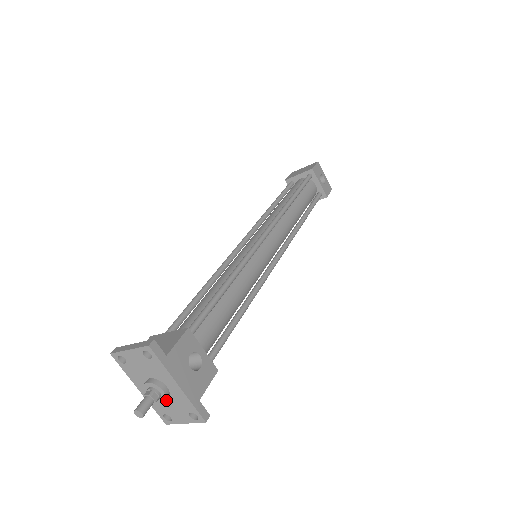
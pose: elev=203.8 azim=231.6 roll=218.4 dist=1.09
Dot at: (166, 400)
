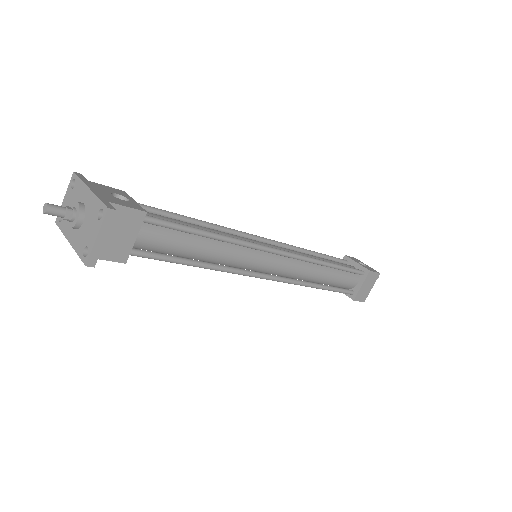
Dot at: (84, 224)
